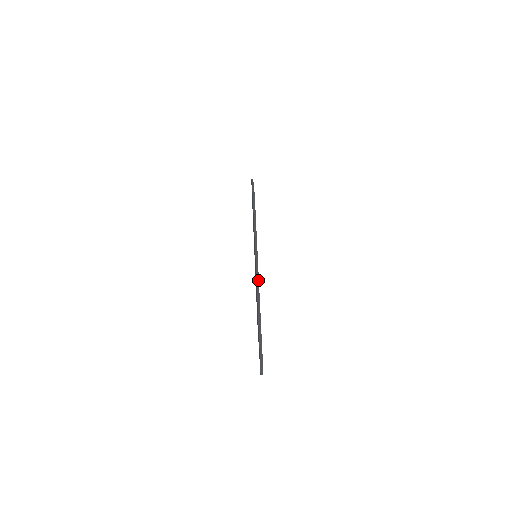
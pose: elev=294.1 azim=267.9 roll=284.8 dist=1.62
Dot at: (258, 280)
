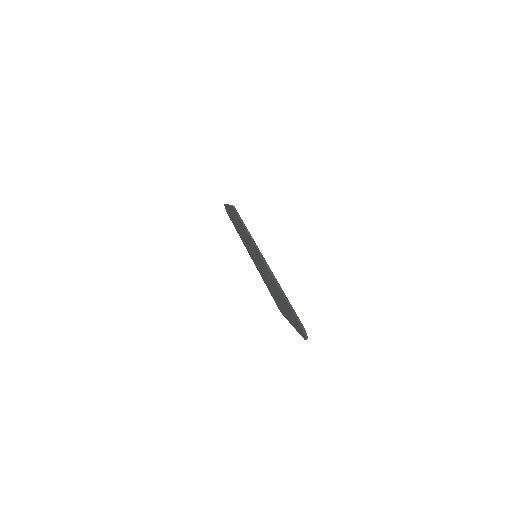
Dot at: (268, 266)
